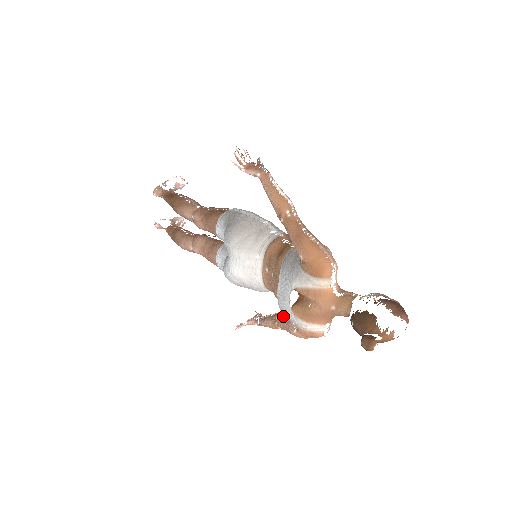
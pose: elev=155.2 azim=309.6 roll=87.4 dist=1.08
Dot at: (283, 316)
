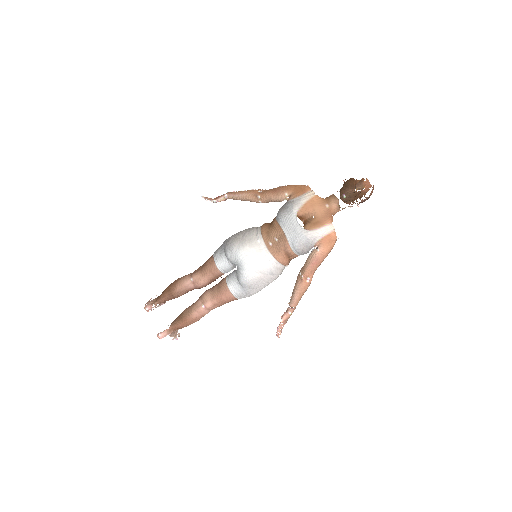
Dot at: (303, 266)
